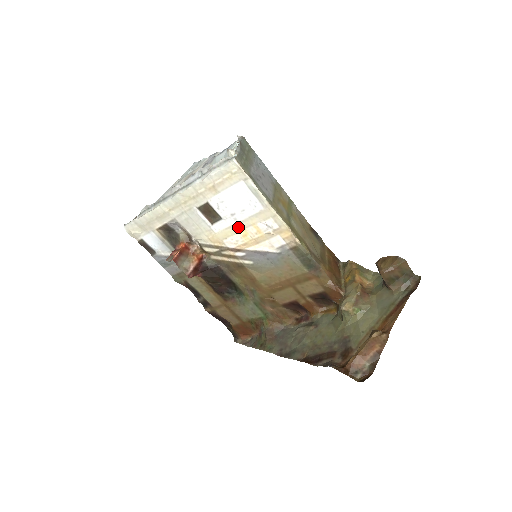
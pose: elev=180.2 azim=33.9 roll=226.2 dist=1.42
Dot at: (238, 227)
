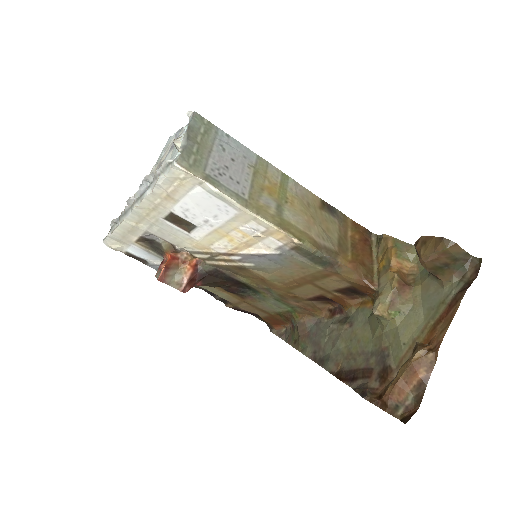
Dot at: (219, 233)
